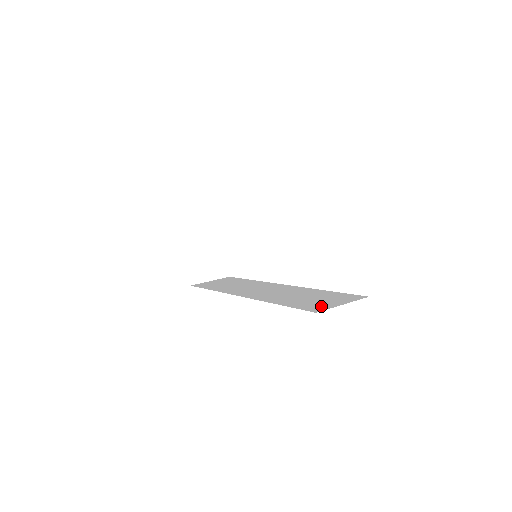
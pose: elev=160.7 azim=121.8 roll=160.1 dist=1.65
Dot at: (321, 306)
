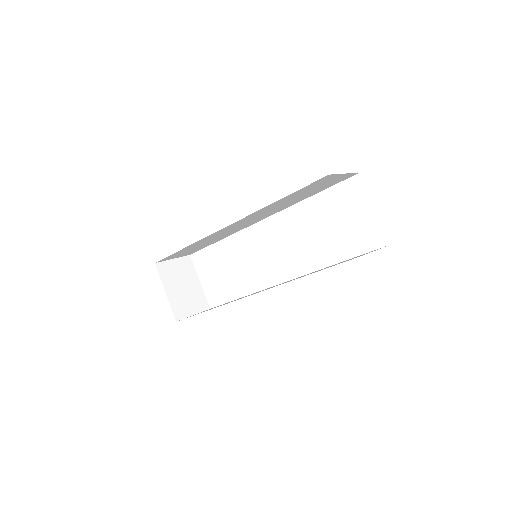
Dot at: occluded
